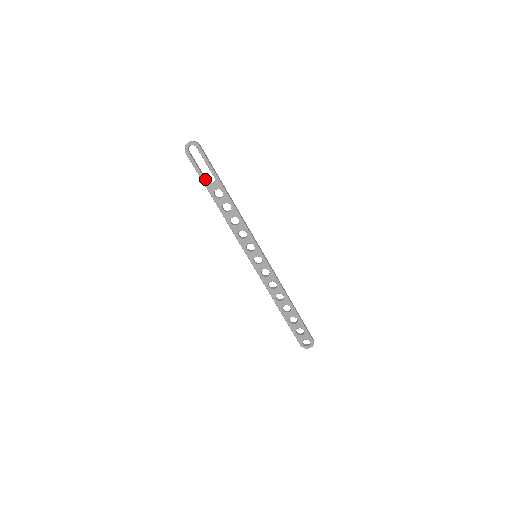
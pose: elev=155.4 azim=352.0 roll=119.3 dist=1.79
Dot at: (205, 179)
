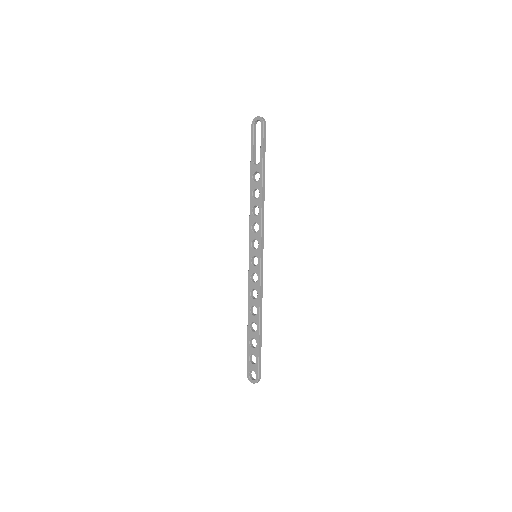
Dot at: (254, 157)
